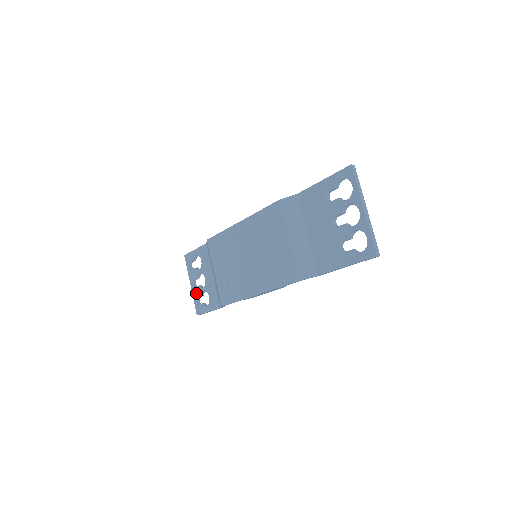
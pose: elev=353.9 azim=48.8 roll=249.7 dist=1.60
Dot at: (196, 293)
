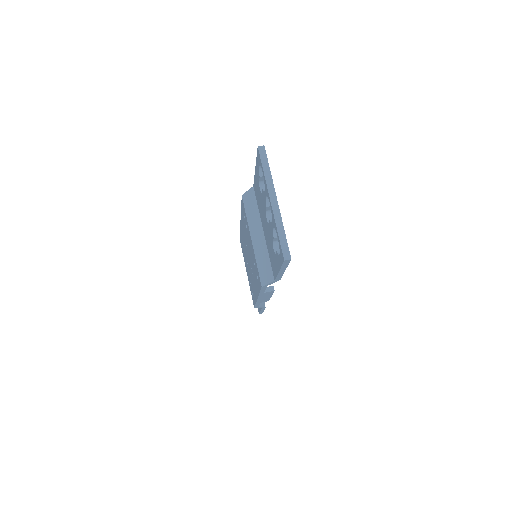
Dot at: occluded
